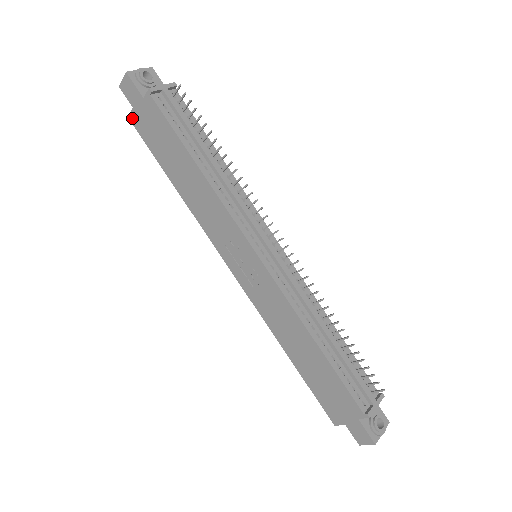
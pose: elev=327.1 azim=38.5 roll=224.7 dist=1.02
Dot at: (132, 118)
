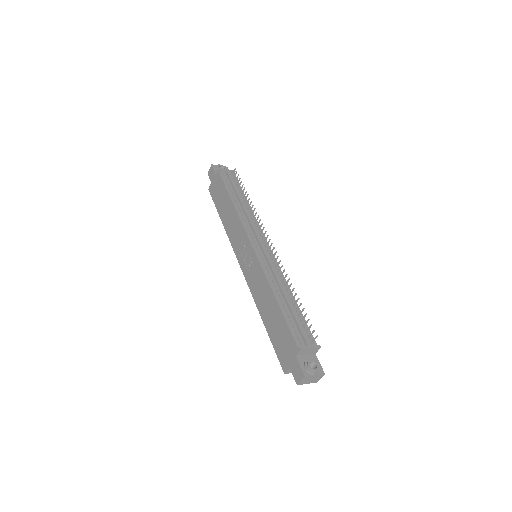
Dot at: (210, 189)
